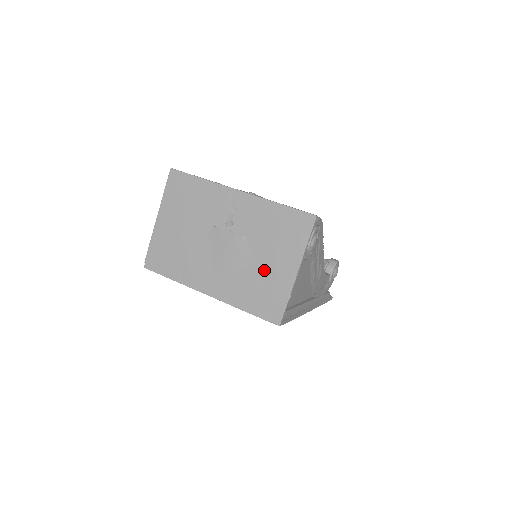
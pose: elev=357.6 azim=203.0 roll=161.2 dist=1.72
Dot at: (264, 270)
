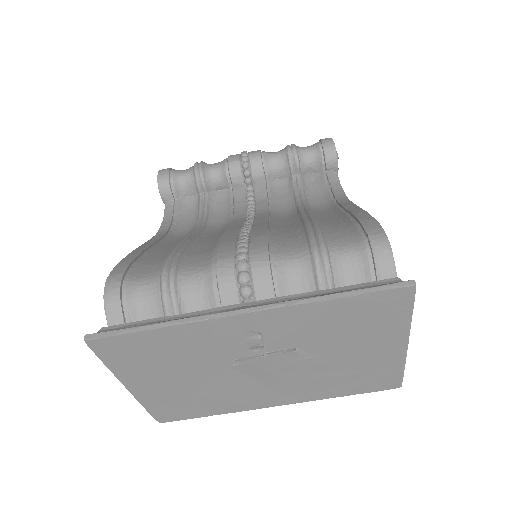
Dot at: (351, 362)
